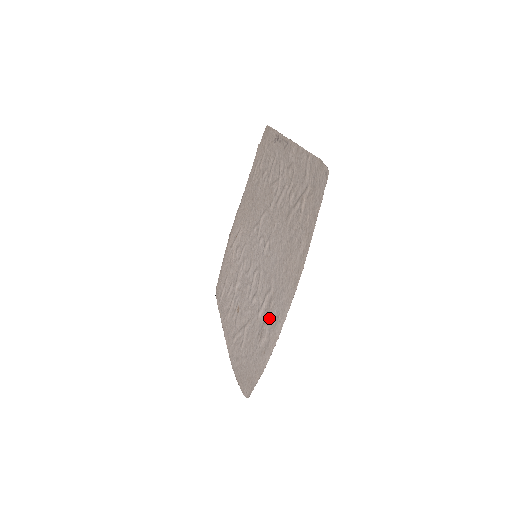
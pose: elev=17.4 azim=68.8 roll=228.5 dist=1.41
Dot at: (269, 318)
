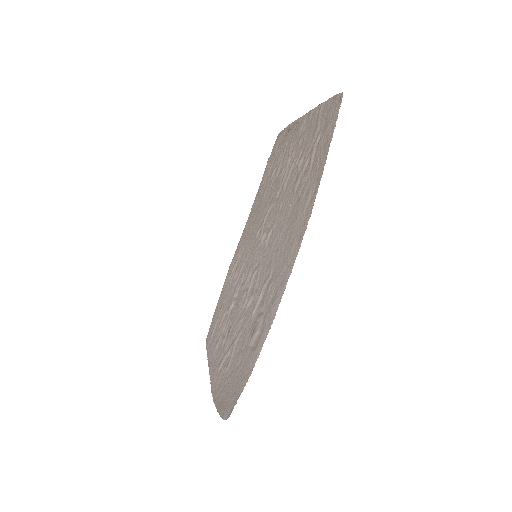
Dot at: (265, 305)
